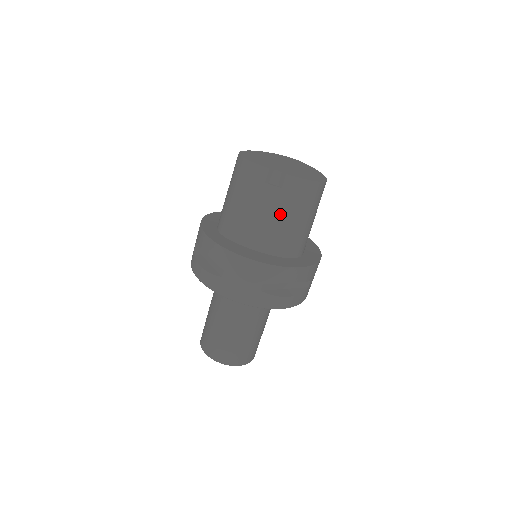
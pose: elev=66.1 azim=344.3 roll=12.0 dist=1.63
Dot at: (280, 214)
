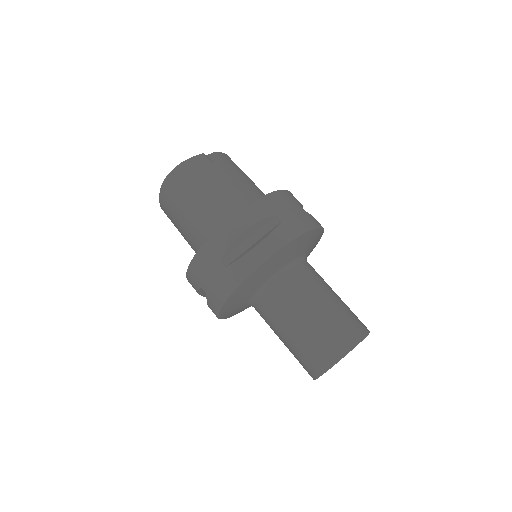
Dot at: (242, 177)
